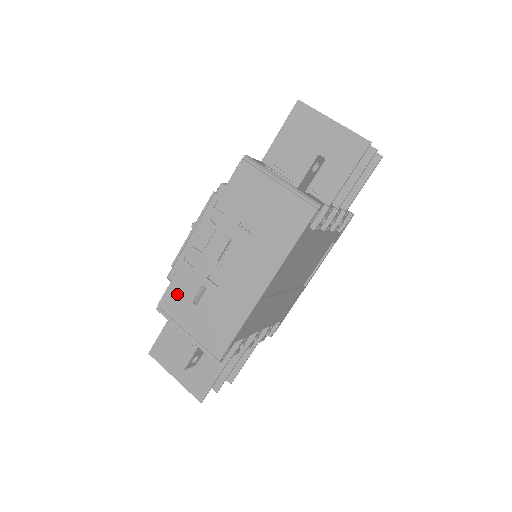
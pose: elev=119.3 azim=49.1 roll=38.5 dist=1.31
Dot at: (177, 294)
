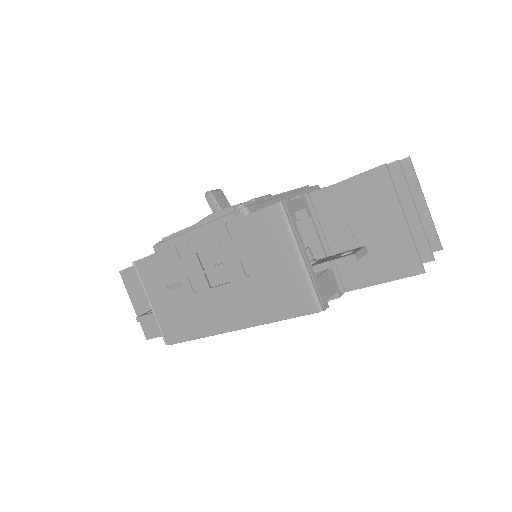
Dot at: (156, 268)
